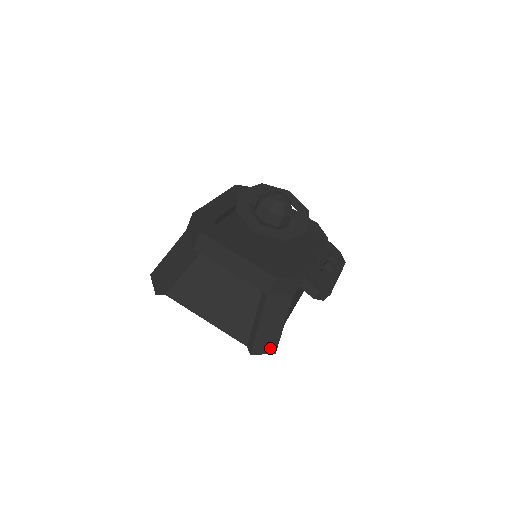
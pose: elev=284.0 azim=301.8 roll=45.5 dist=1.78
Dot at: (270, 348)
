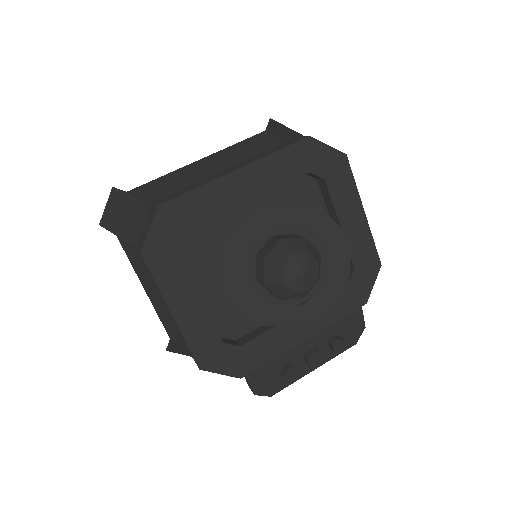
Dot at: occluded
